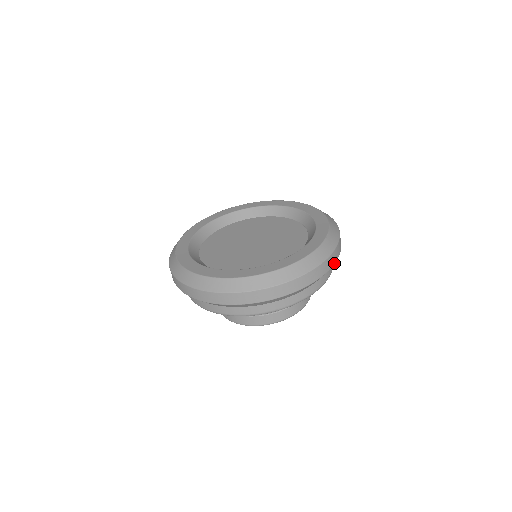
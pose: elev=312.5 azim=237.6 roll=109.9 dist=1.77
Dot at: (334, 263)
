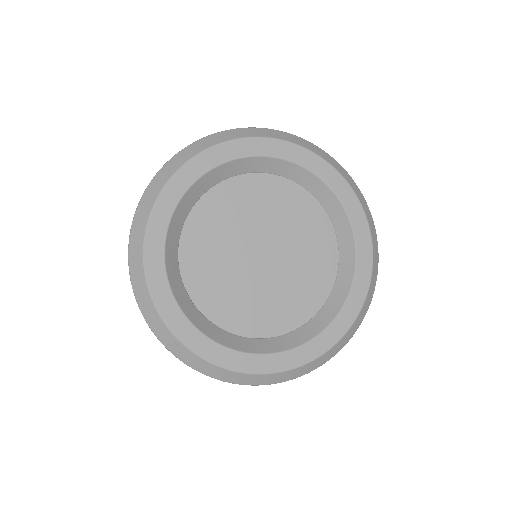
Dot at: occluded
